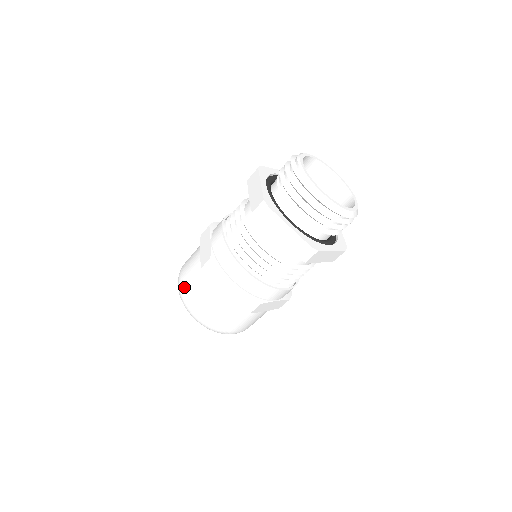
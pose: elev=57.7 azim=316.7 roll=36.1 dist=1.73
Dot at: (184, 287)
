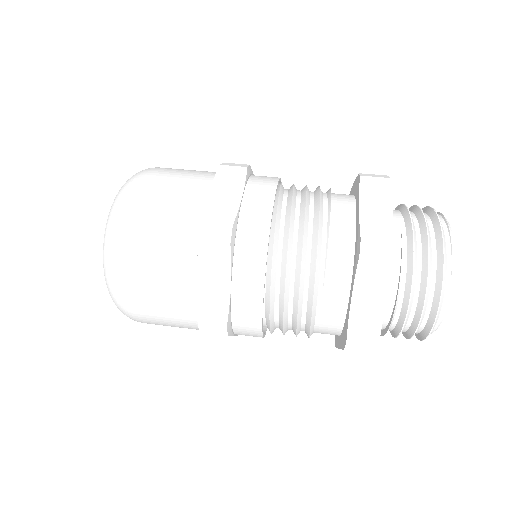
Dot at: (134, 302)
